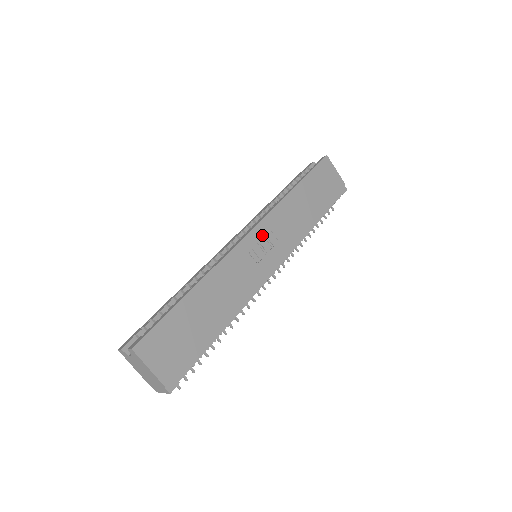
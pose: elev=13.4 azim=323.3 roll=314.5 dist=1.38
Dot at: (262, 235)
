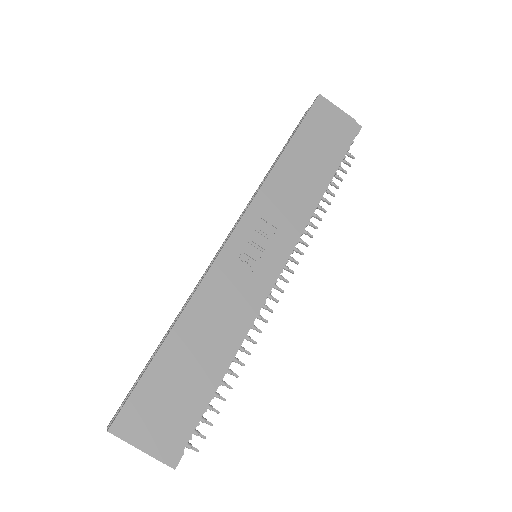
Dot at: (252, 229)
